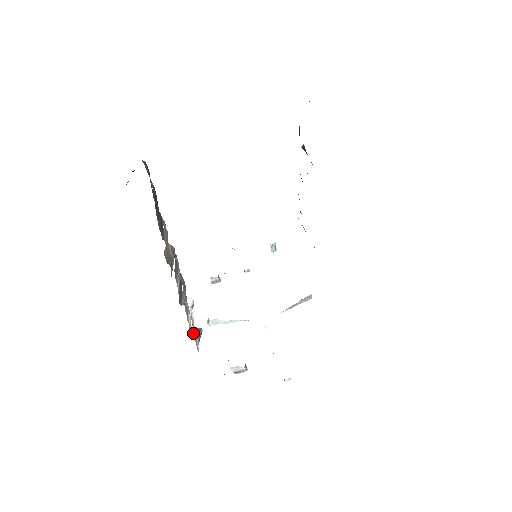
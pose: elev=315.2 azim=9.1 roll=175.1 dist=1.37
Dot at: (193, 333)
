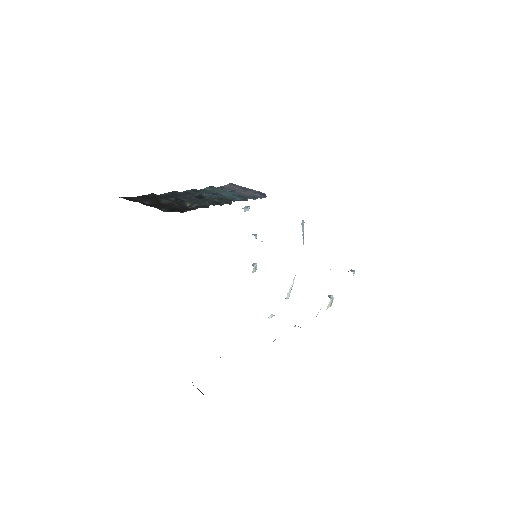
Dot at: occluded
